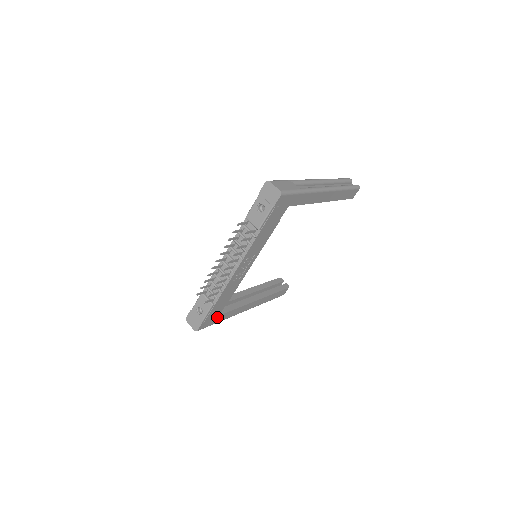
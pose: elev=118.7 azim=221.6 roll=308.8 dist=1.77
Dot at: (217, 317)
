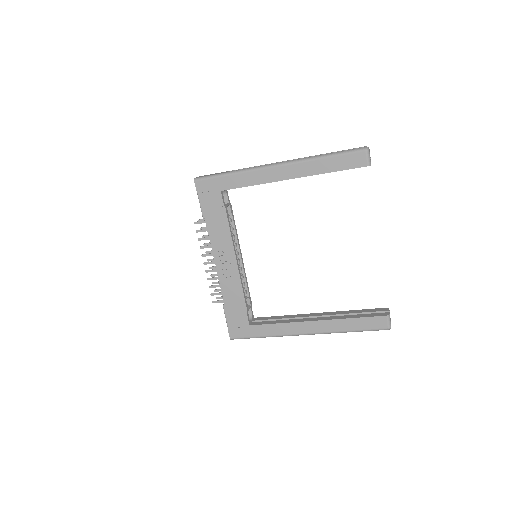
Dot at: (249, 327)
